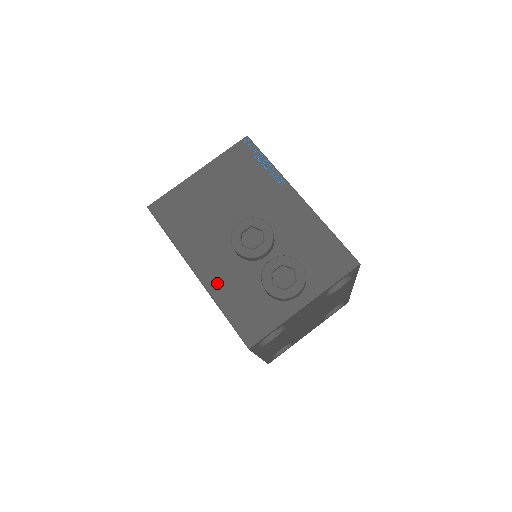
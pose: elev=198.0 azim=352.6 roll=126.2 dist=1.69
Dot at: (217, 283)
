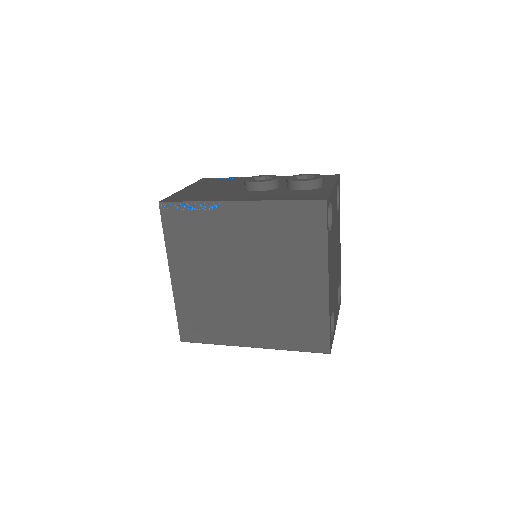
Dot at: (262, 198)
